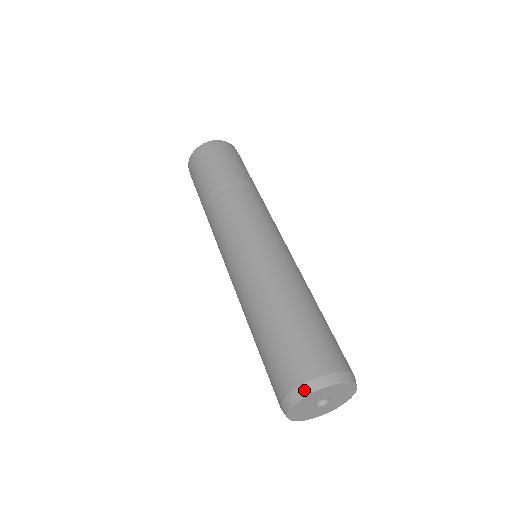
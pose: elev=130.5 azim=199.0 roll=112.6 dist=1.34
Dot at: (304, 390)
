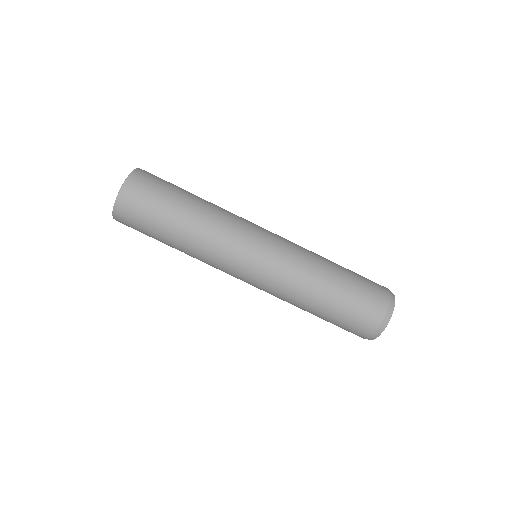
Dot at: (370, 339)
